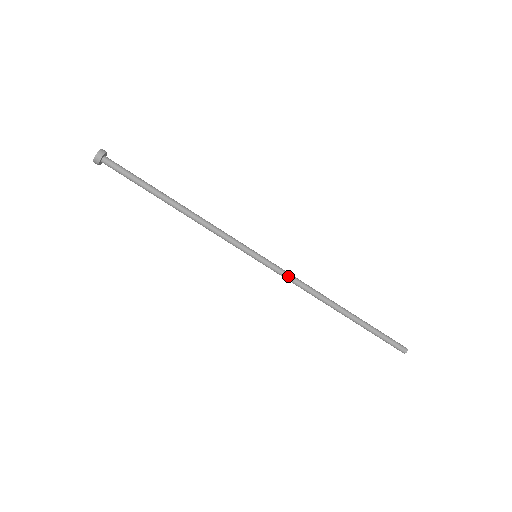
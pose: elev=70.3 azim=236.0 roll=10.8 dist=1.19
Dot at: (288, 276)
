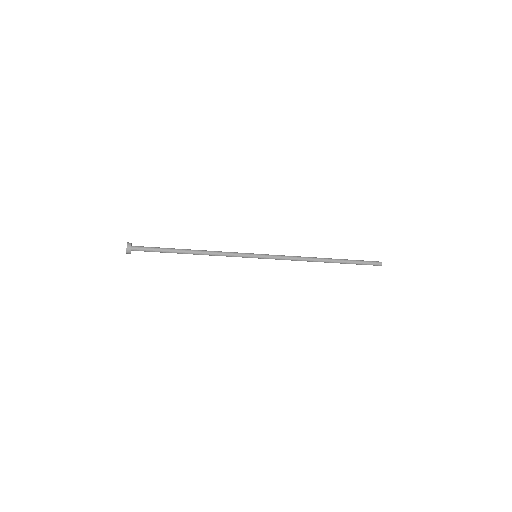
Dot at: (282, 259)
